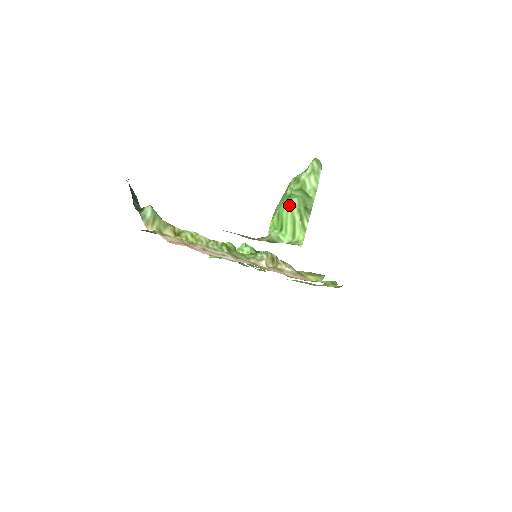
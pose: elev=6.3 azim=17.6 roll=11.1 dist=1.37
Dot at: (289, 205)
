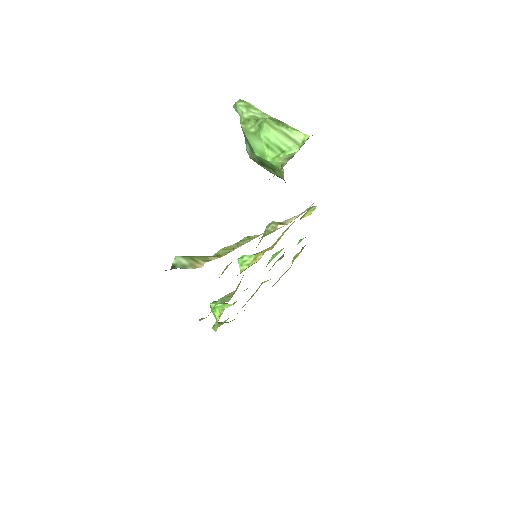
Dot at: (269, 128)
